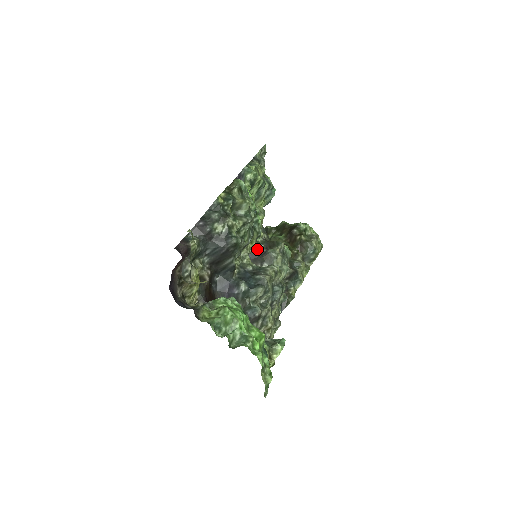
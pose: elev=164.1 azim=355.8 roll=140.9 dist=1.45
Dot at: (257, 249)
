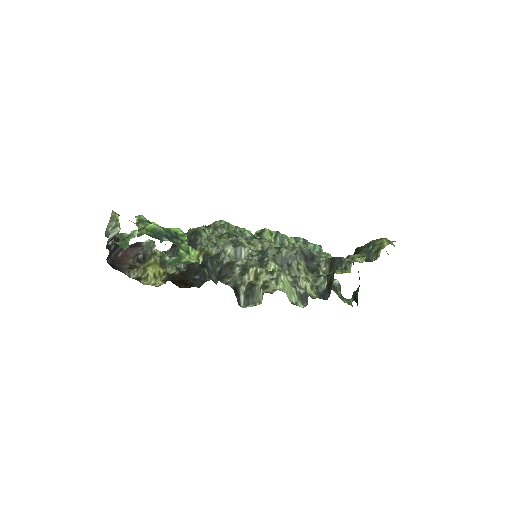
Dot at: occluded
